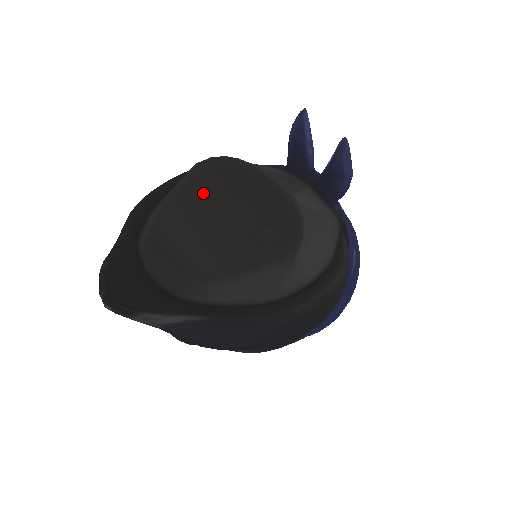
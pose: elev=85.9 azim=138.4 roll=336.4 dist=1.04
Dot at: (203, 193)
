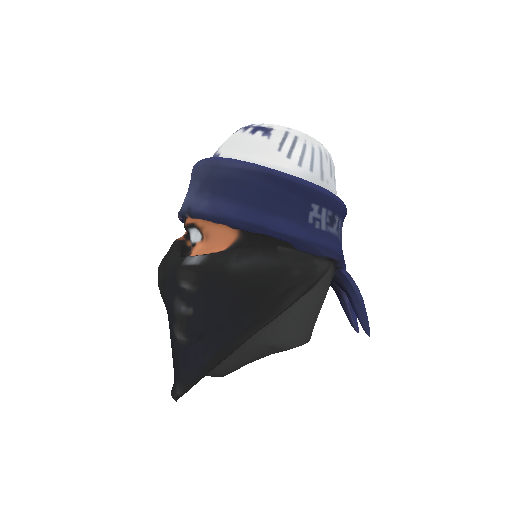
Dot at: occluded
